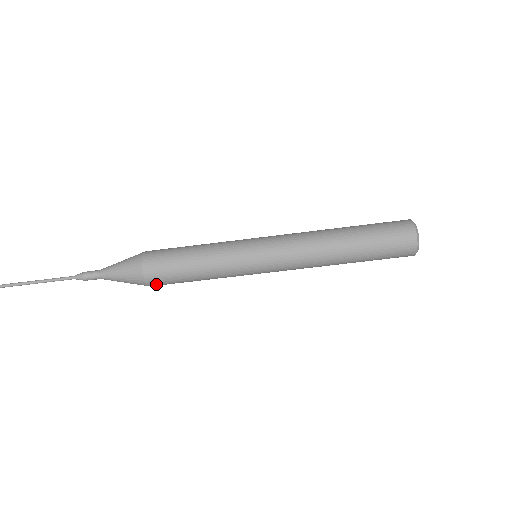
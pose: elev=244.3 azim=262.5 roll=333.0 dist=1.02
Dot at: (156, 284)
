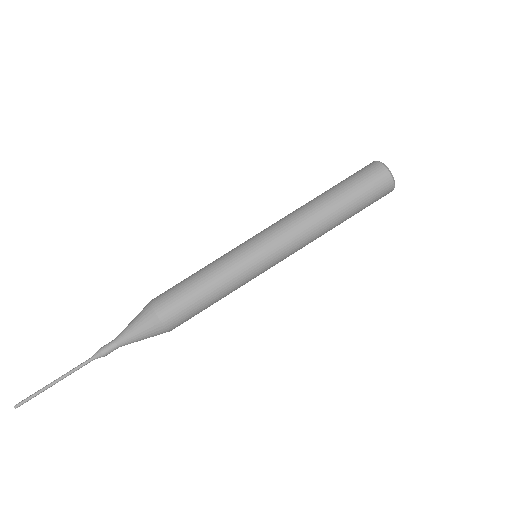
Dot at: (169, 317)
